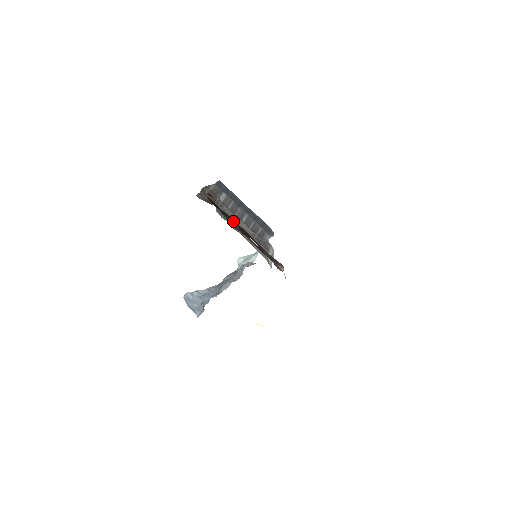
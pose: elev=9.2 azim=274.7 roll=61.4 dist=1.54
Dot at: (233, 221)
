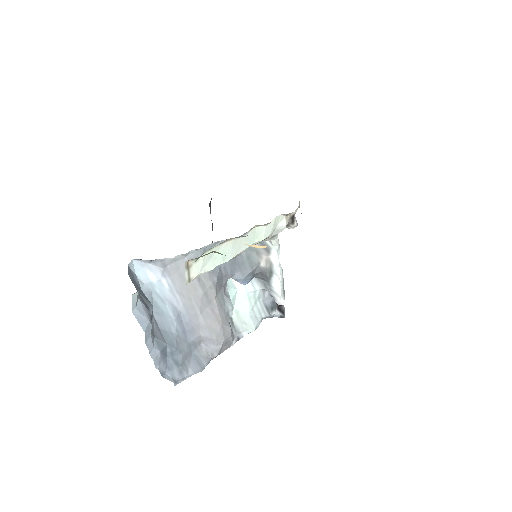
Dot at: occluded
